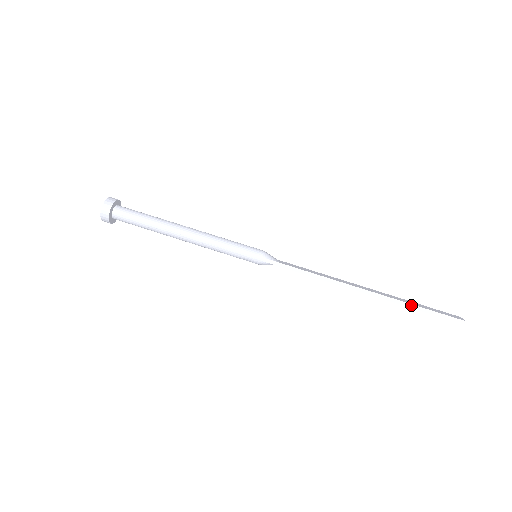
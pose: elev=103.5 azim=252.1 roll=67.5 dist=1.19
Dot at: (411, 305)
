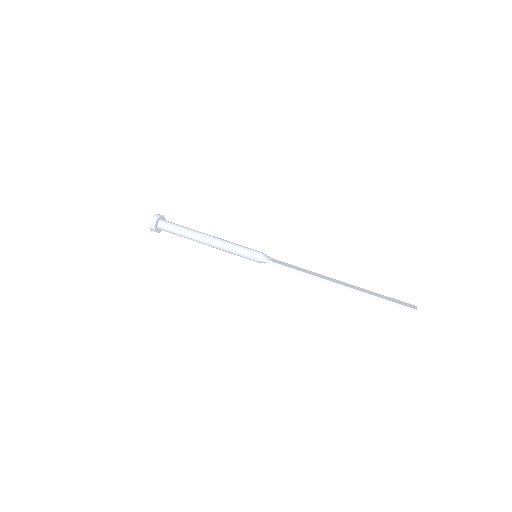
Dot at: (372, 296)
